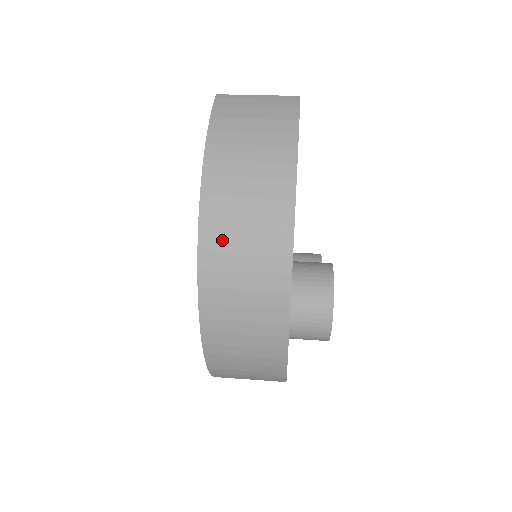
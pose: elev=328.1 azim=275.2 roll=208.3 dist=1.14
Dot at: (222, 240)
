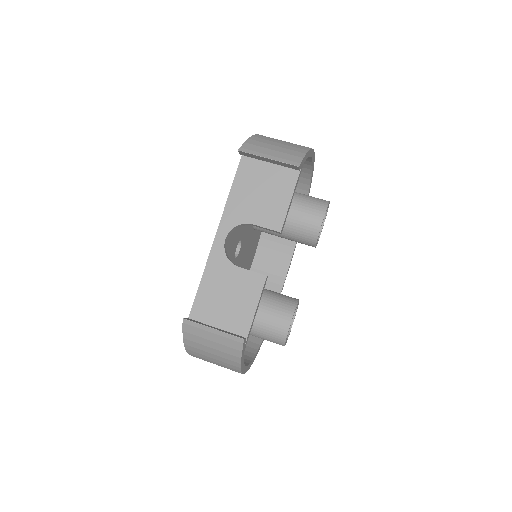
Dot at: occluded
